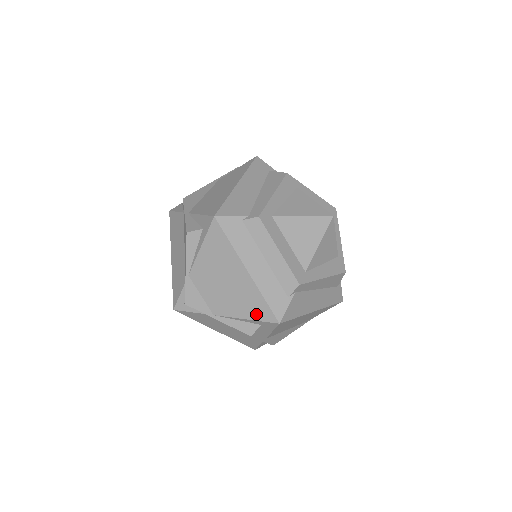
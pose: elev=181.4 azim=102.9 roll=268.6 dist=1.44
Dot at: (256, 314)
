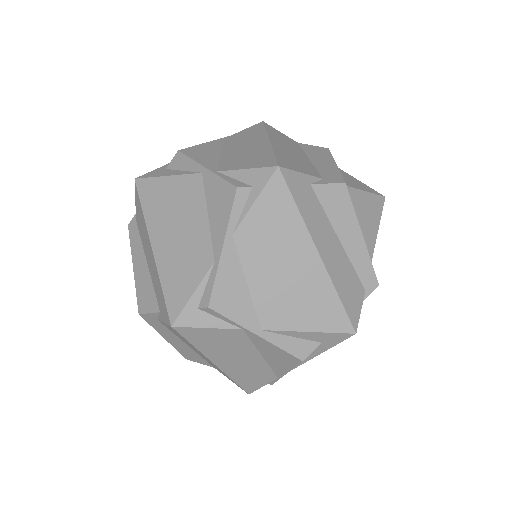
Dot at: occluded
